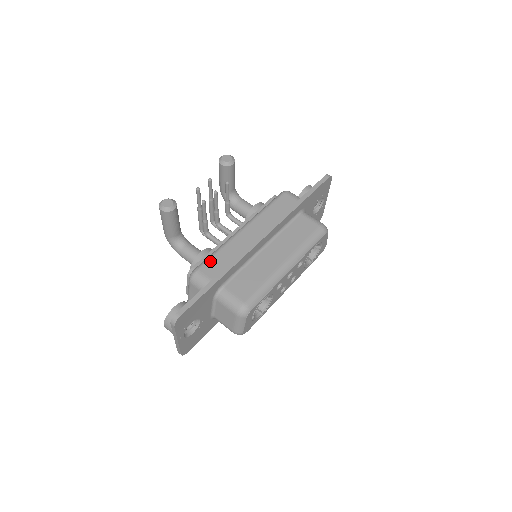
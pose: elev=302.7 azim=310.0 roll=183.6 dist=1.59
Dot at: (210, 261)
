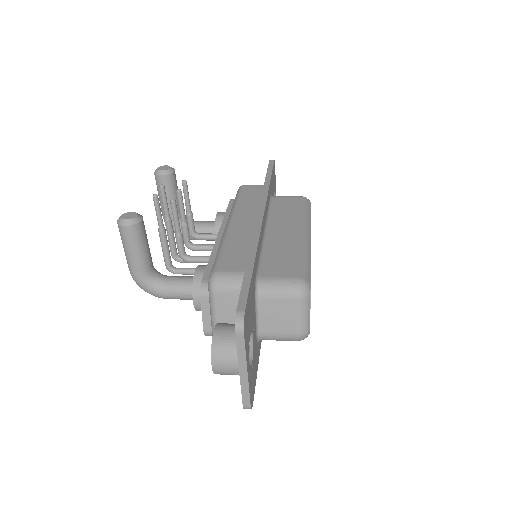
Dot at: (223, 258)
